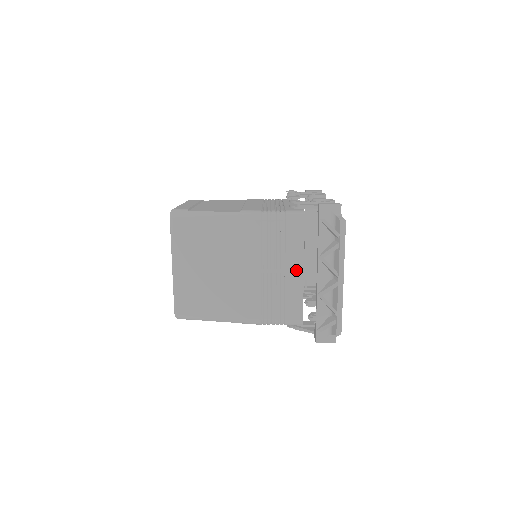
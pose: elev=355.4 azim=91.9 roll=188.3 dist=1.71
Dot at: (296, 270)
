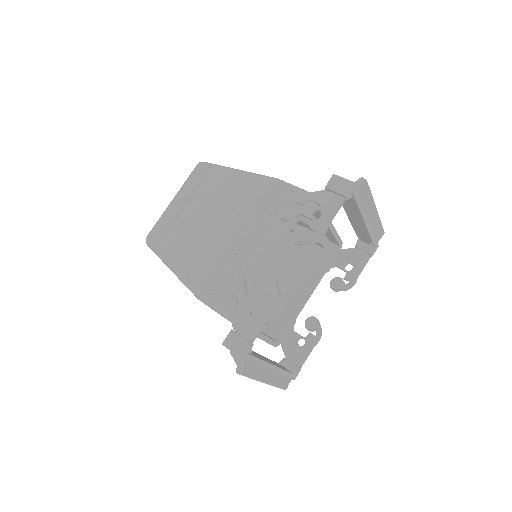
Dot at: occluded
